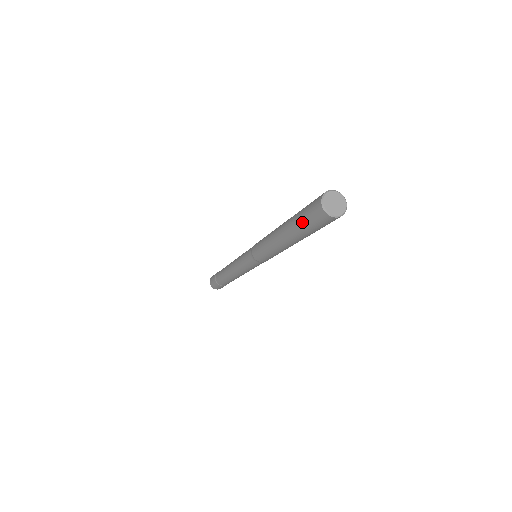
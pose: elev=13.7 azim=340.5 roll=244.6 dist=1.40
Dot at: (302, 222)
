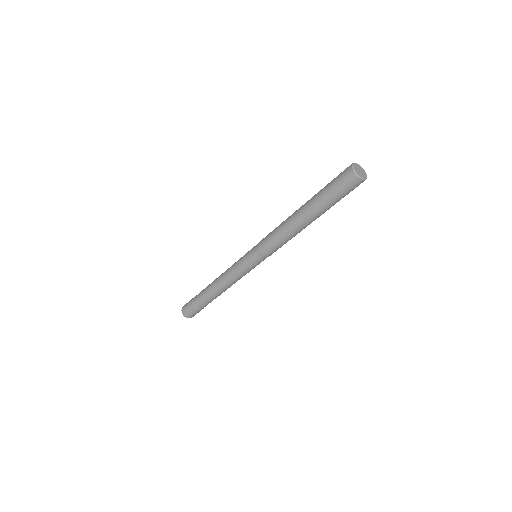
Dot at: (332, 195)
